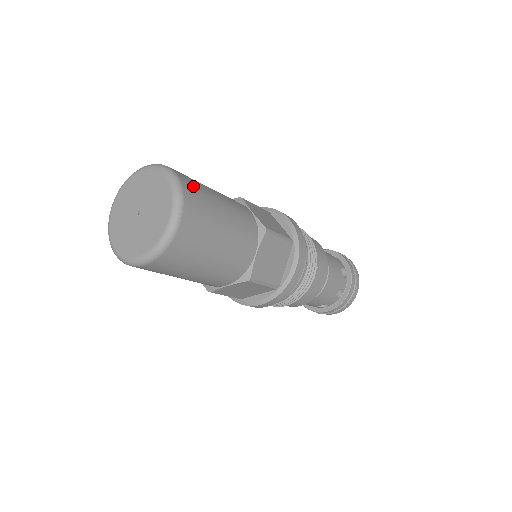
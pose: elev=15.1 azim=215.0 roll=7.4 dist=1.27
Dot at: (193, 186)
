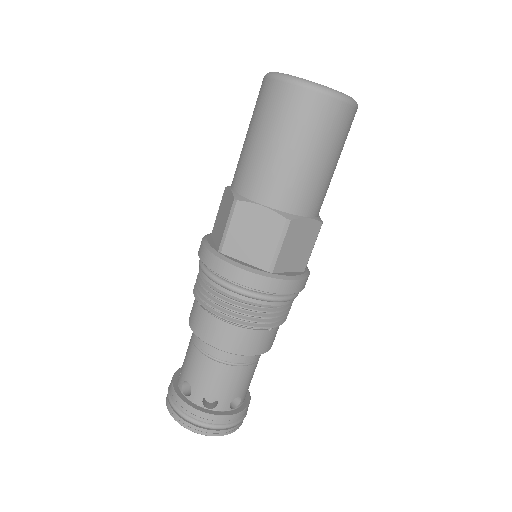
Dot at: occluded
